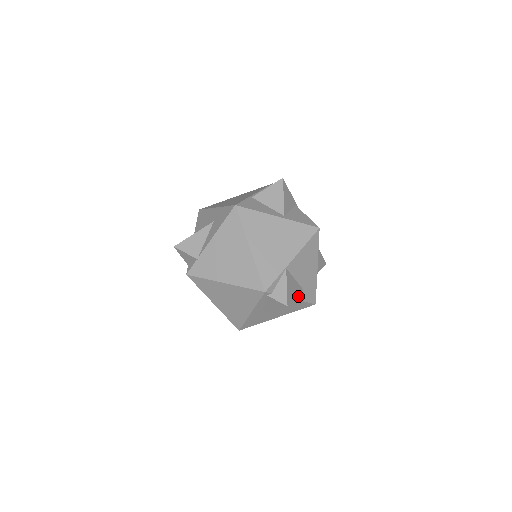
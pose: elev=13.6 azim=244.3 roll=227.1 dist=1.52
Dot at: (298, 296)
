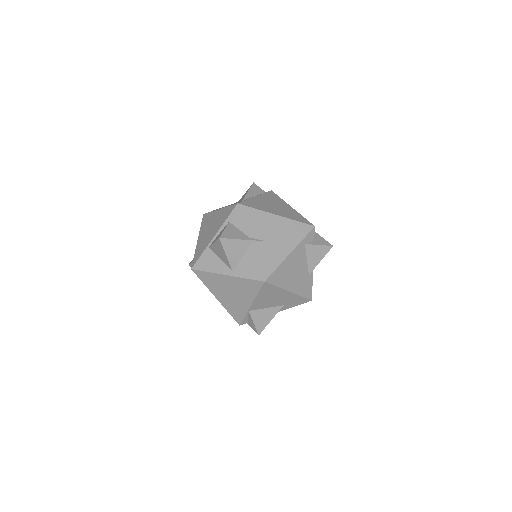
Dot at: (282, 309)
